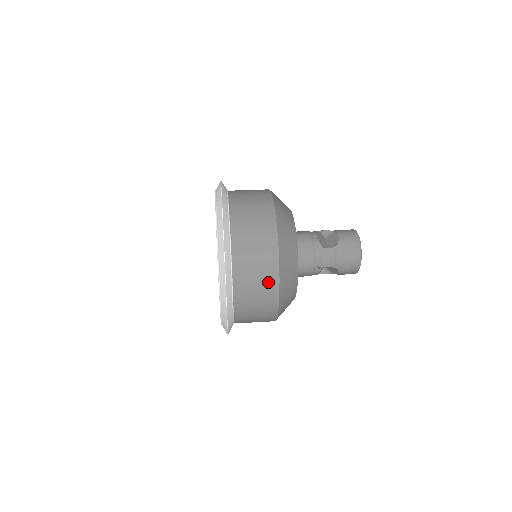
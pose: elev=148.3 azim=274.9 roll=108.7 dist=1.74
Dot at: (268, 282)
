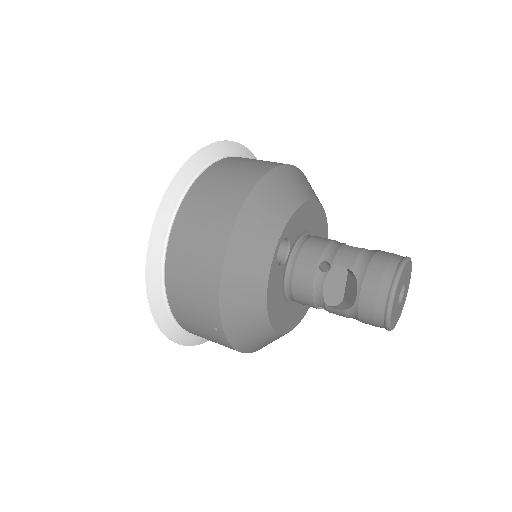
Dot at: (238, 187)
